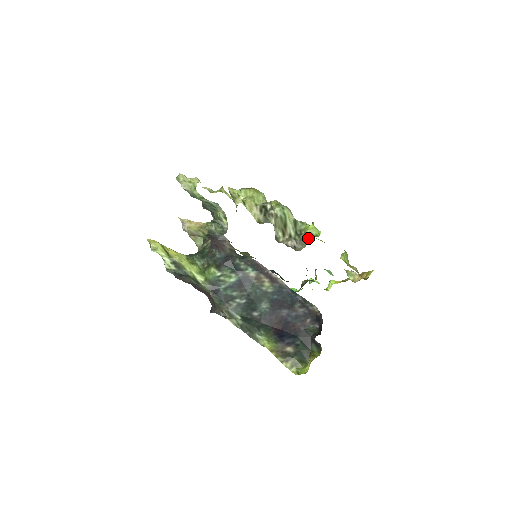
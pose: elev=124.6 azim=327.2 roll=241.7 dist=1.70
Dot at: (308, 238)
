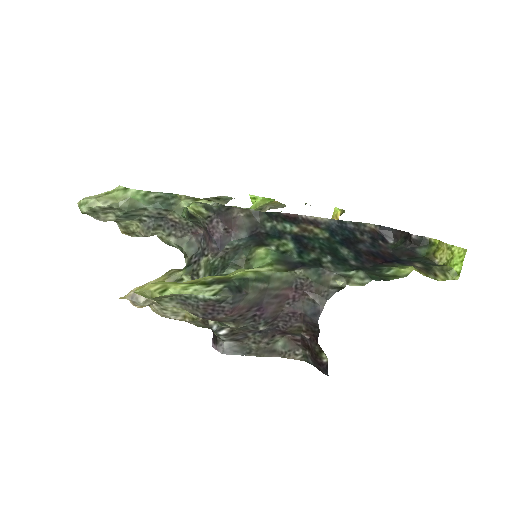
Dot at: (272, 203)
